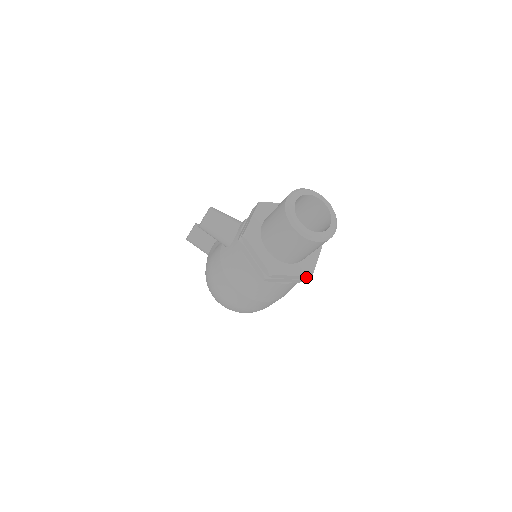
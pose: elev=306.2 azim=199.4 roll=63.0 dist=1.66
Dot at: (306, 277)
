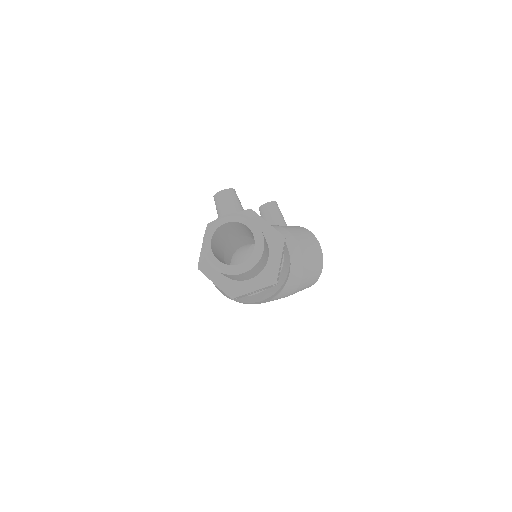
Dot at: (228, 295)
